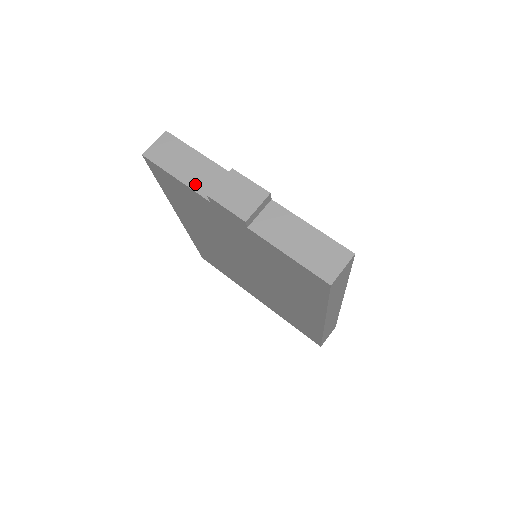
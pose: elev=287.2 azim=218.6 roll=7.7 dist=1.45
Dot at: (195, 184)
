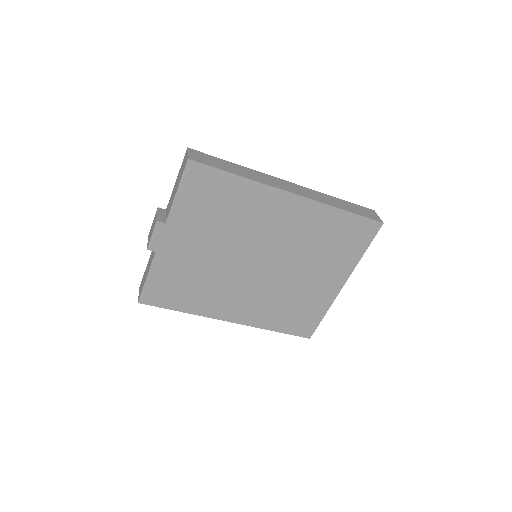
Dot at: (151, 263)
